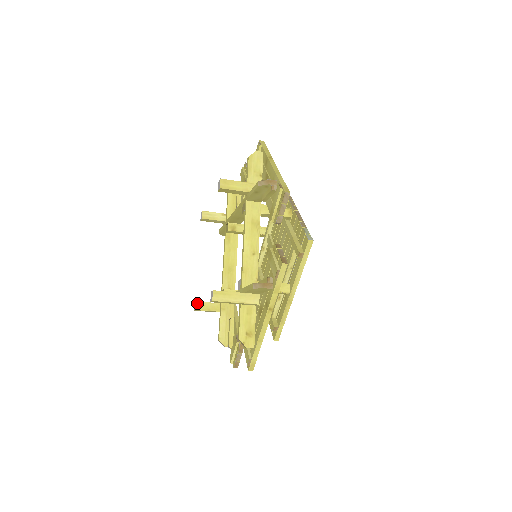
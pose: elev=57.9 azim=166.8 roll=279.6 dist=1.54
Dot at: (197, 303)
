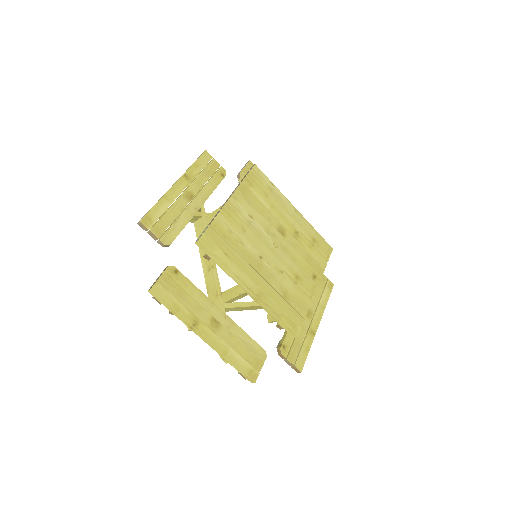
Dot at: (268, 316)
